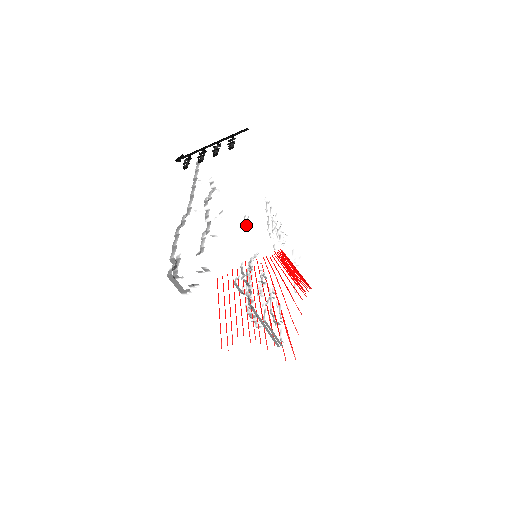
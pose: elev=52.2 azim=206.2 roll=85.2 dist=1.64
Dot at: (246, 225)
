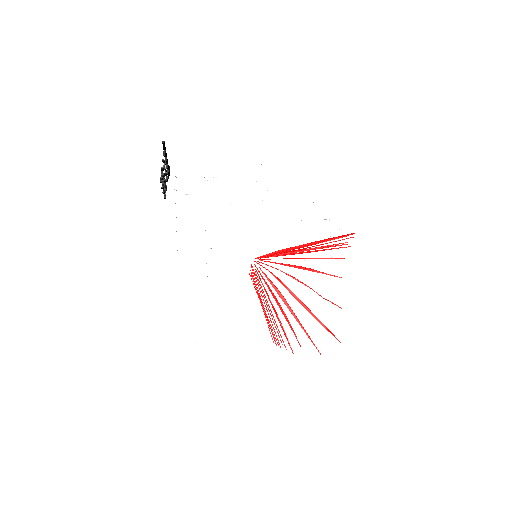
Dot at: occluded
